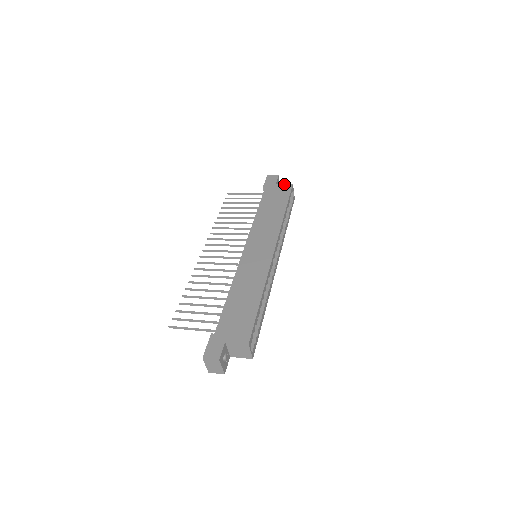
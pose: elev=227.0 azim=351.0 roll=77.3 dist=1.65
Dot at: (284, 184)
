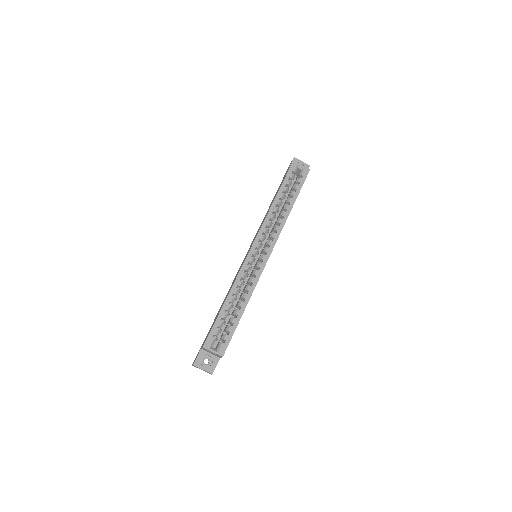
Dot at: occluded
